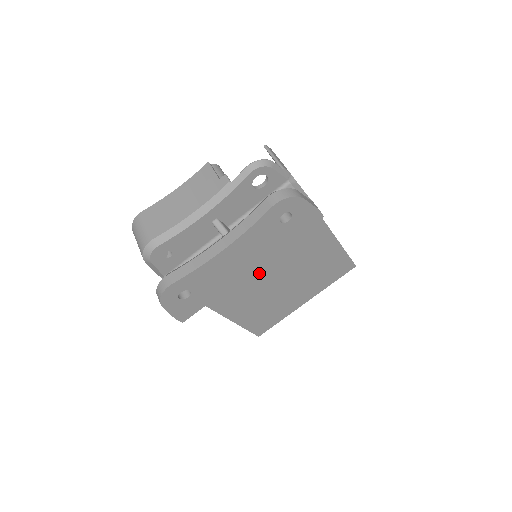
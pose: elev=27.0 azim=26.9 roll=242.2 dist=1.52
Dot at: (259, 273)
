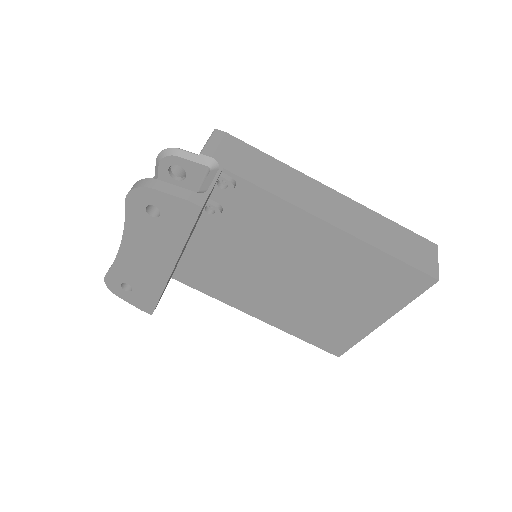
Dot at: (268, 276)
